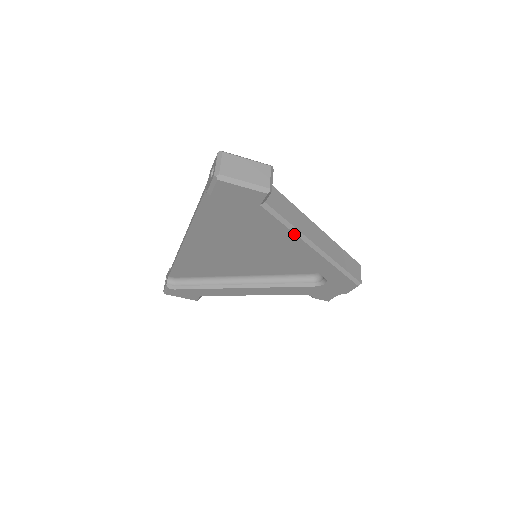
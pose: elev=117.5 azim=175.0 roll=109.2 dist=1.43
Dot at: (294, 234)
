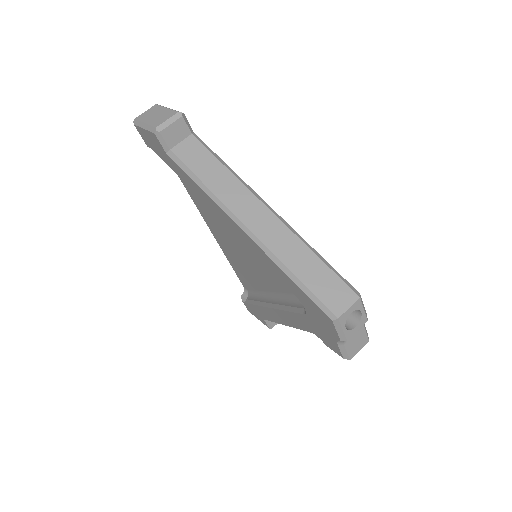
Dot at: (211, 198)
